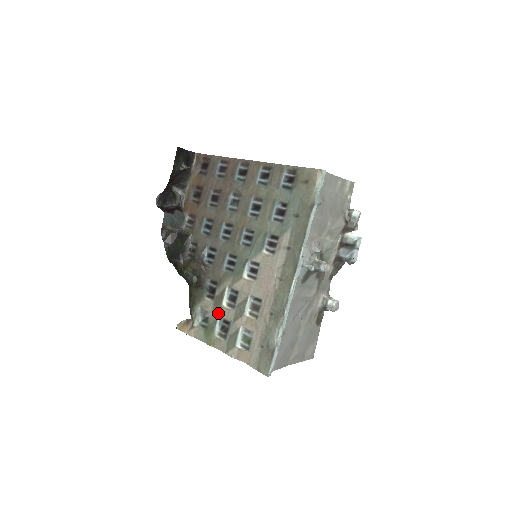
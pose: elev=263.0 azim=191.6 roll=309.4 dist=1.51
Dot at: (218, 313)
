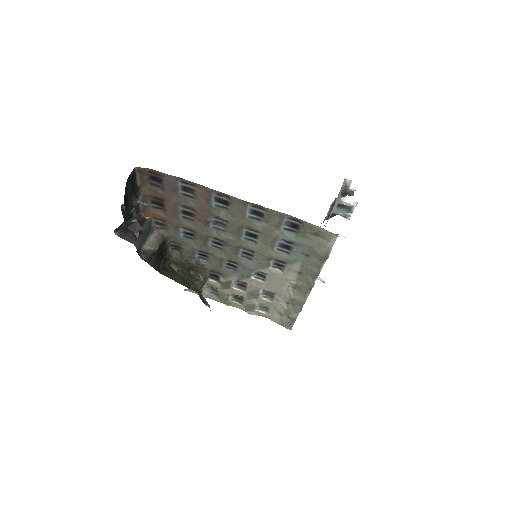
Dot at: (229, 292)
